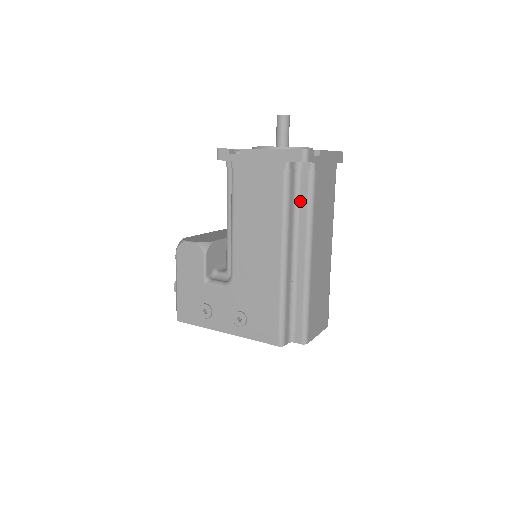
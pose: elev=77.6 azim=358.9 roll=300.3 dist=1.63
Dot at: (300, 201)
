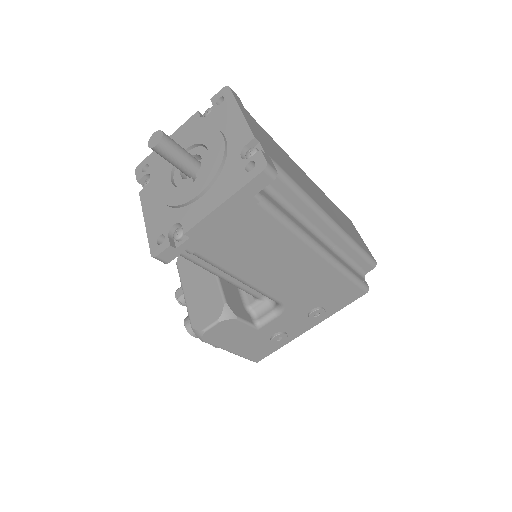
Dot at: (285, 199)
